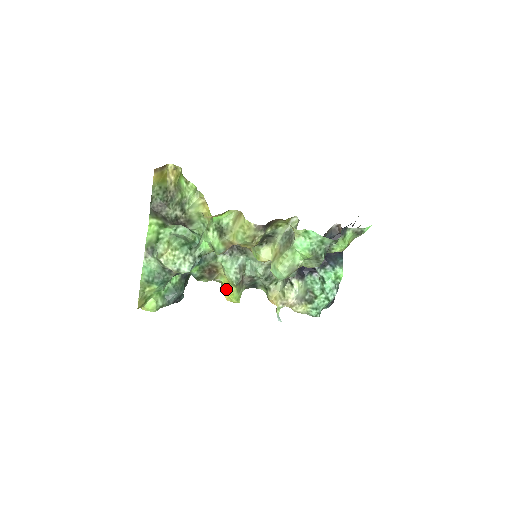
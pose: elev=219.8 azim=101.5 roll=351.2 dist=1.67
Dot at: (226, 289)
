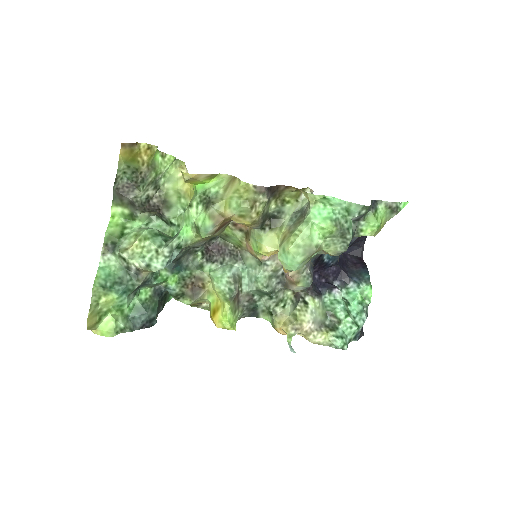
Dot at: (216, 310)
